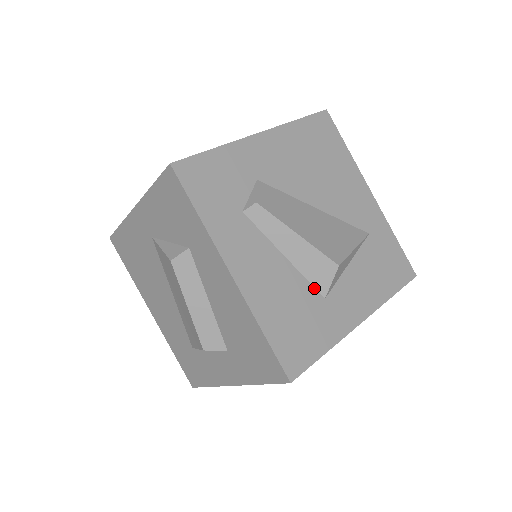
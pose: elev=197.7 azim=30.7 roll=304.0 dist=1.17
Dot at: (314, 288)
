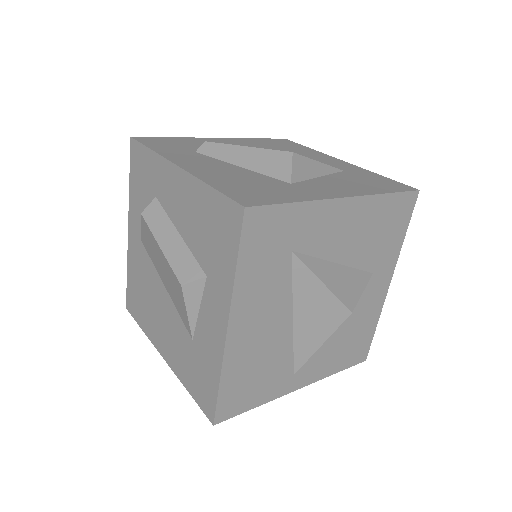
Dot at: (276, 179)
